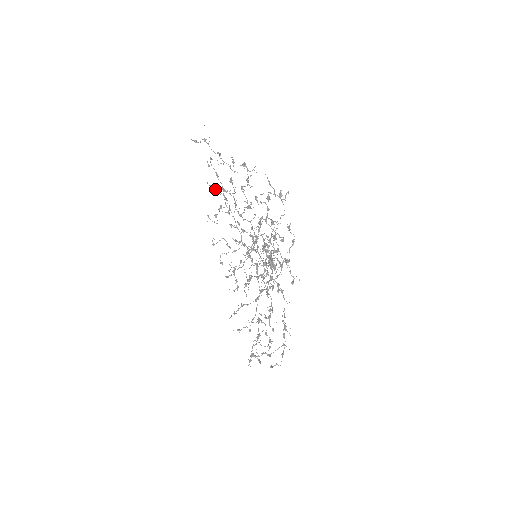
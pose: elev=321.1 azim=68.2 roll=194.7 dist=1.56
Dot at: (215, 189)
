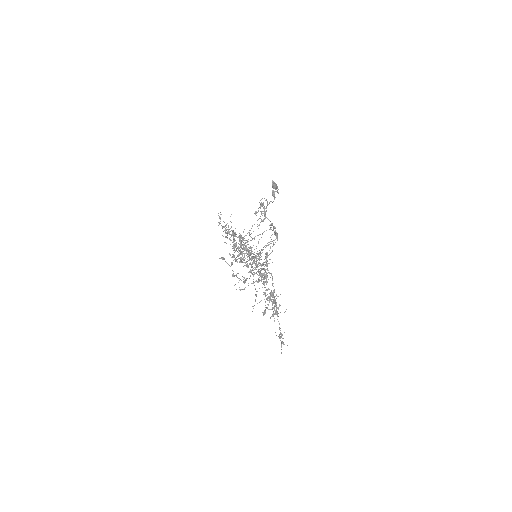
Dot at: (233, 248)
